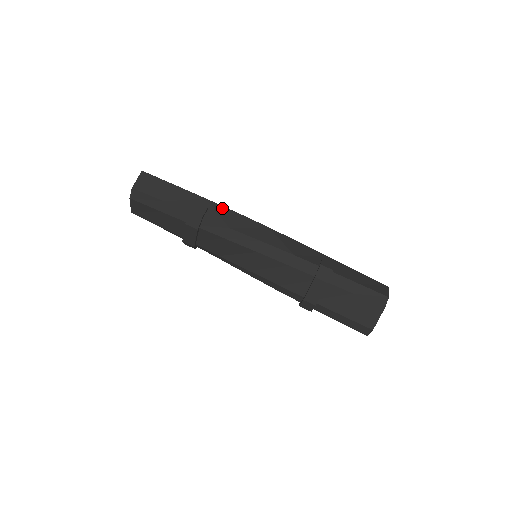
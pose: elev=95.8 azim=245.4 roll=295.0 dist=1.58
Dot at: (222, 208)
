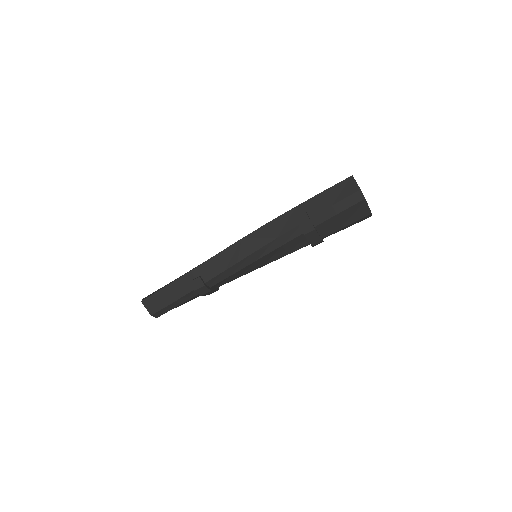
Dot at: (205, 264)
